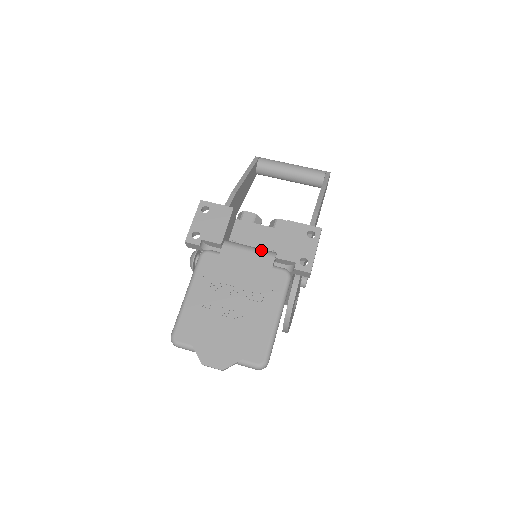
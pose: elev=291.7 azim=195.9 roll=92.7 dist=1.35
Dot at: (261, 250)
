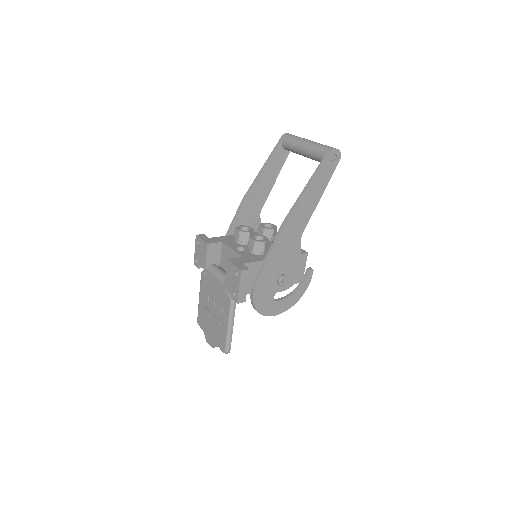
Dot at: (221, 278)
